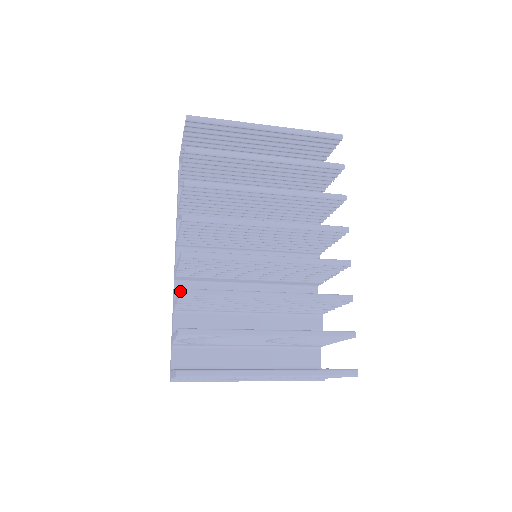
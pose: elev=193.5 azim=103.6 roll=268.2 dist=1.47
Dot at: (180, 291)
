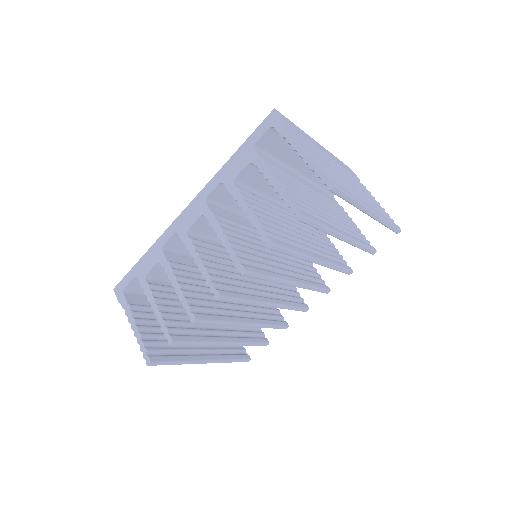
Dot at: (195, 321)
